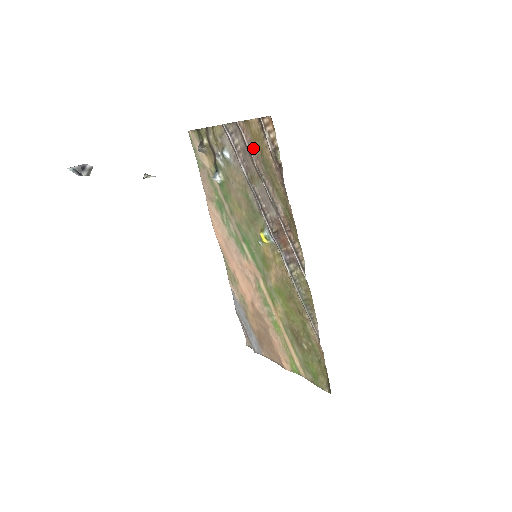
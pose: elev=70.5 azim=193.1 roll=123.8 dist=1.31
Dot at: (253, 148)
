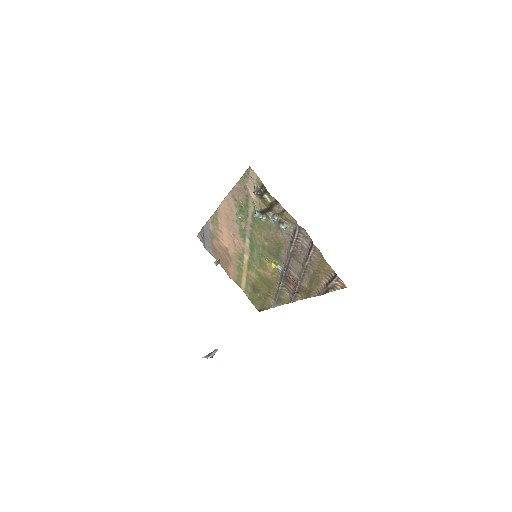
Dot at: (313, 261)
